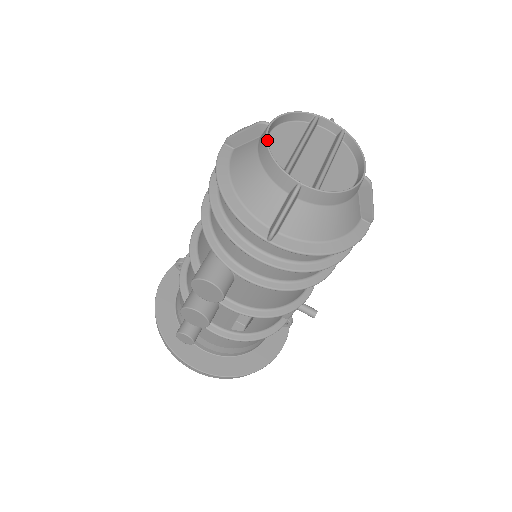
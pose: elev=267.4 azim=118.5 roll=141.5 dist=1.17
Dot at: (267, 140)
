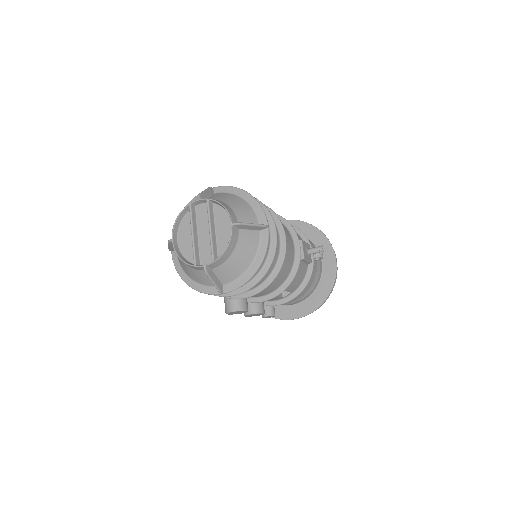
Dot at: (176, 253)
